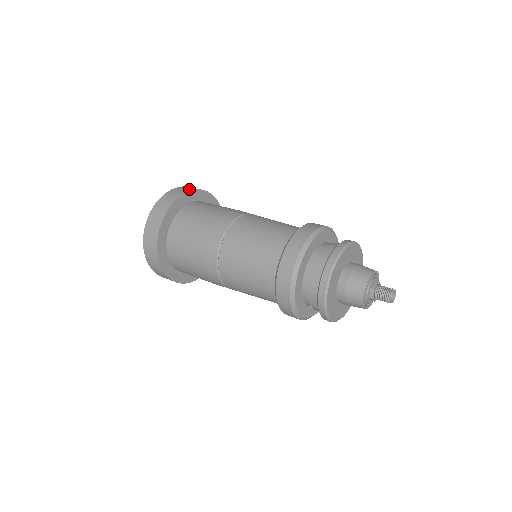
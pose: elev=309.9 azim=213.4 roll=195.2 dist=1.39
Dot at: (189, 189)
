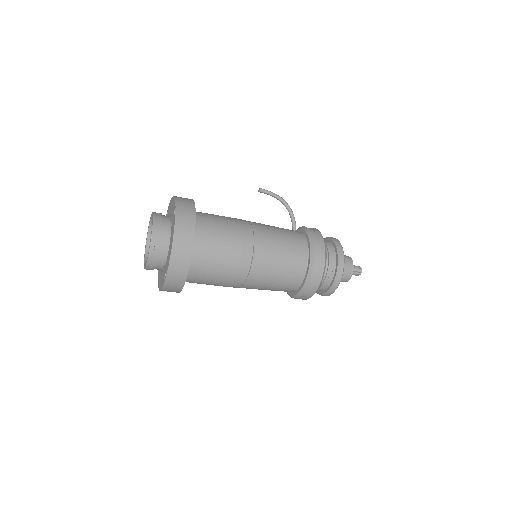
Dot at: (191, 226)
